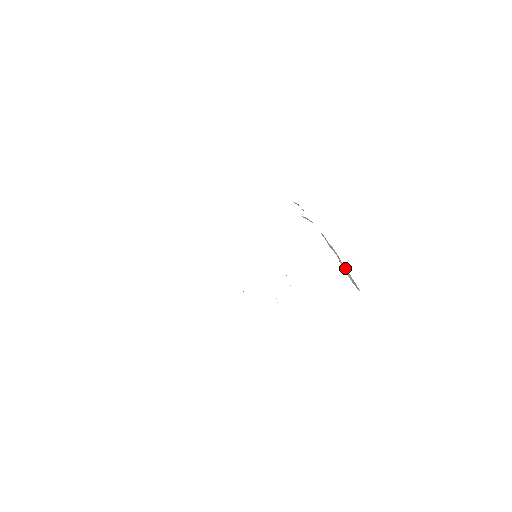
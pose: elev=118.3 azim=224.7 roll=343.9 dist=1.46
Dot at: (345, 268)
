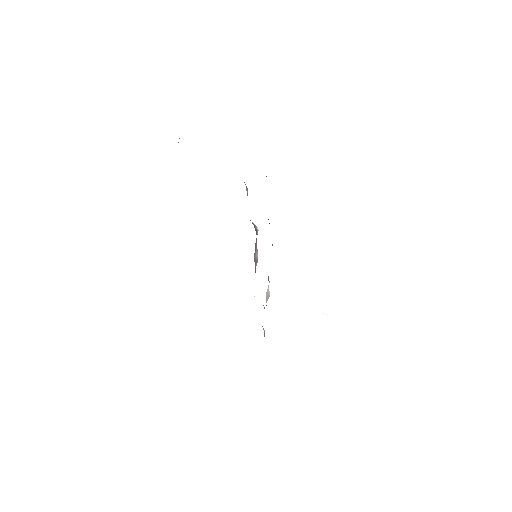
Dot at: occluded
